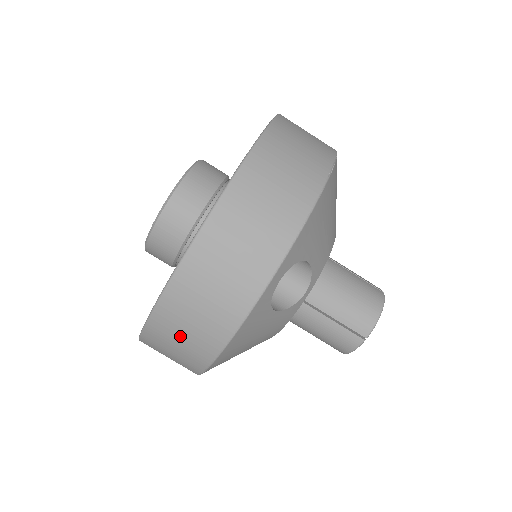
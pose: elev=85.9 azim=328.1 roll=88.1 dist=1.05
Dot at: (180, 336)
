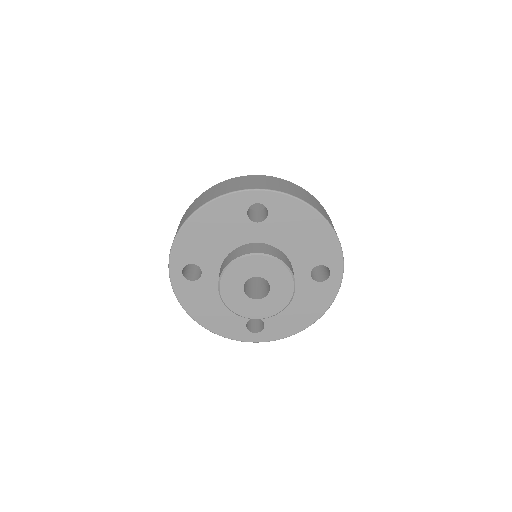
Dot at: occluded
